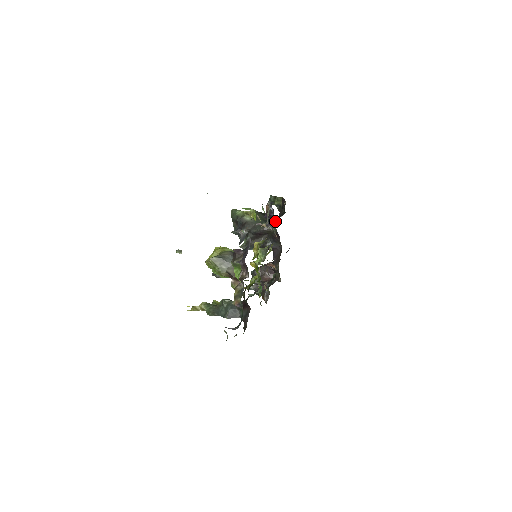
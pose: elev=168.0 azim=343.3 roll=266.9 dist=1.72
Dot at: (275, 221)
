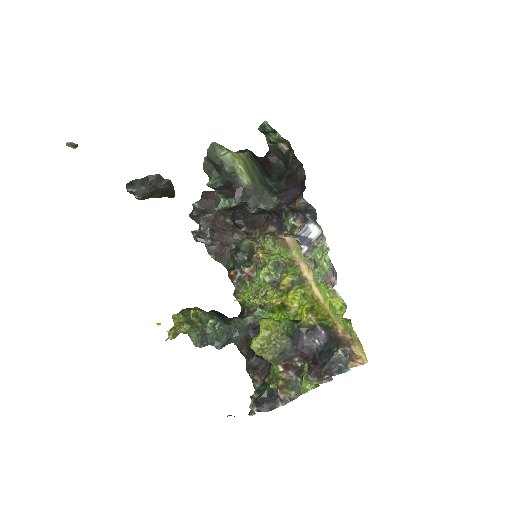
Dot at: occluded
